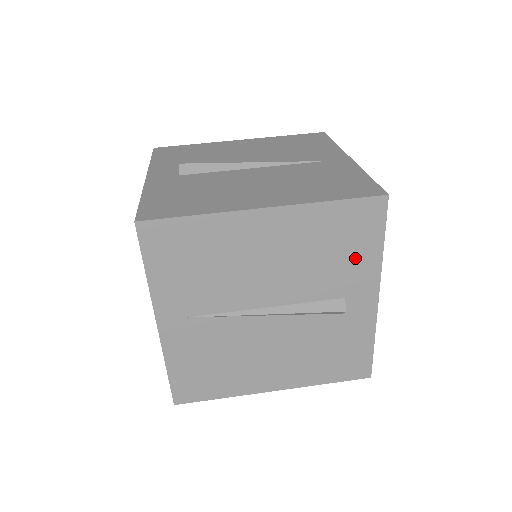
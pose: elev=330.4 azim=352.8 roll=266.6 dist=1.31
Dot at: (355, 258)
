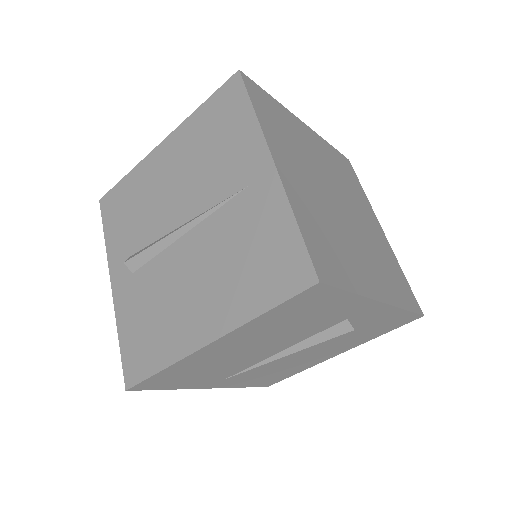
Dot at: (330, 309)
